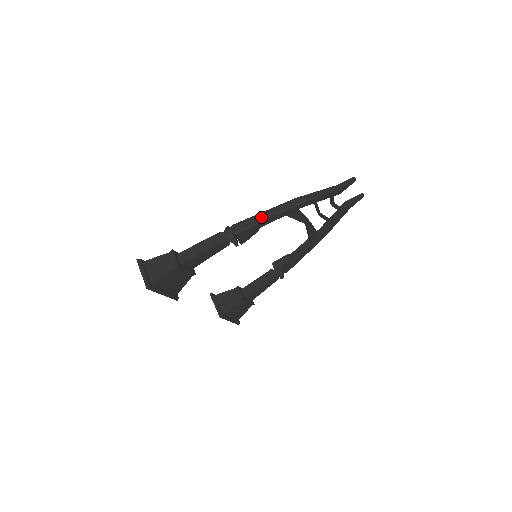
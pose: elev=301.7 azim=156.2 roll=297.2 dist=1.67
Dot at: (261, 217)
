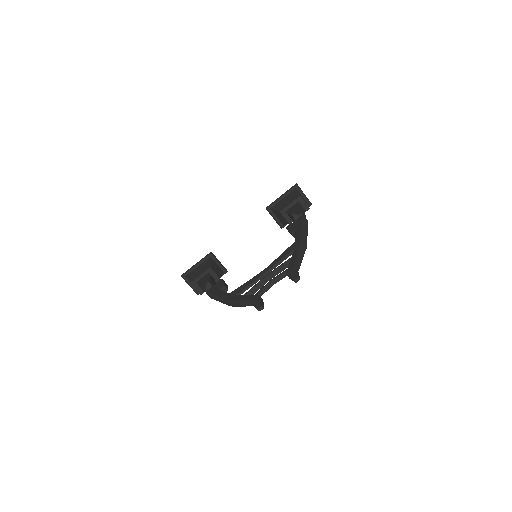
Dot at: (217, 300)
